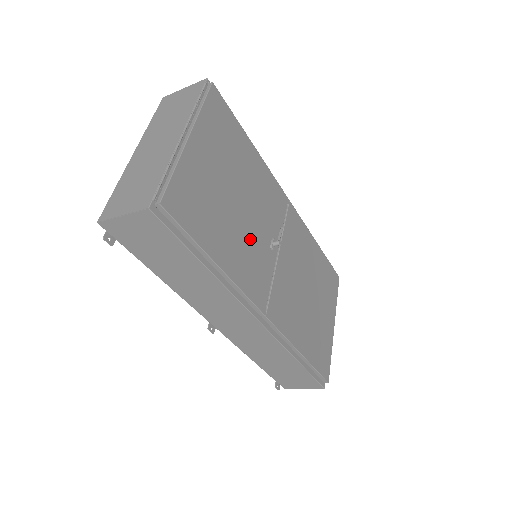
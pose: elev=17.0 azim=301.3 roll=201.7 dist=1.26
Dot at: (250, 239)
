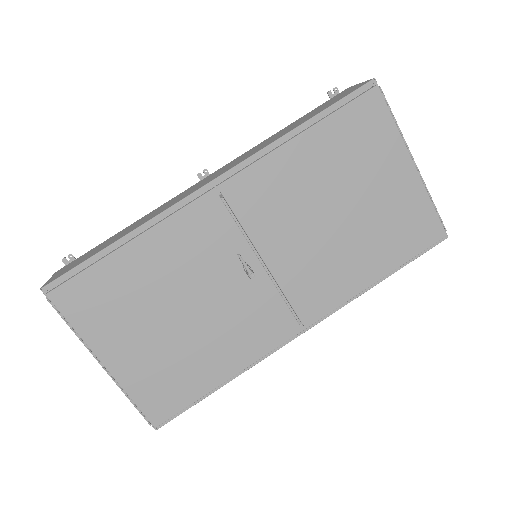
Dot at: (226, 315)
